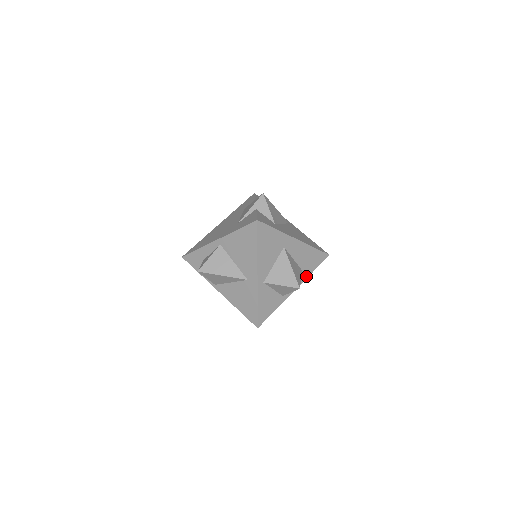
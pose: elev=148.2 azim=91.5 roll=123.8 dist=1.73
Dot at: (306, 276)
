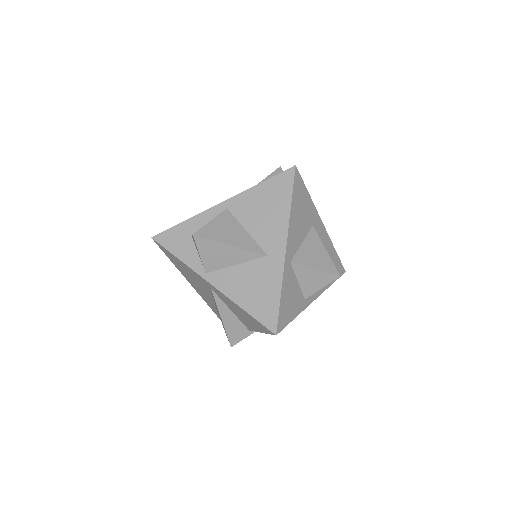
Dot at: (326, 286)
